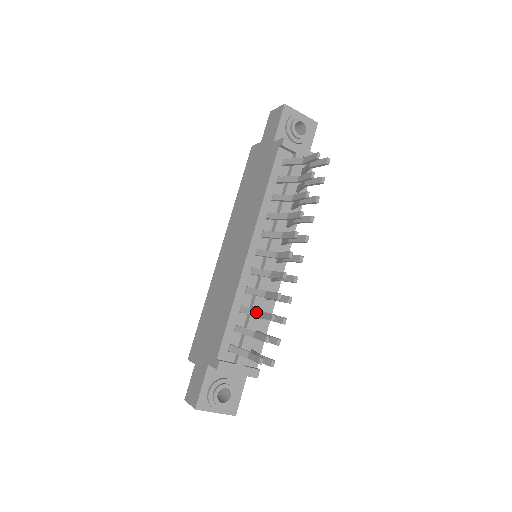
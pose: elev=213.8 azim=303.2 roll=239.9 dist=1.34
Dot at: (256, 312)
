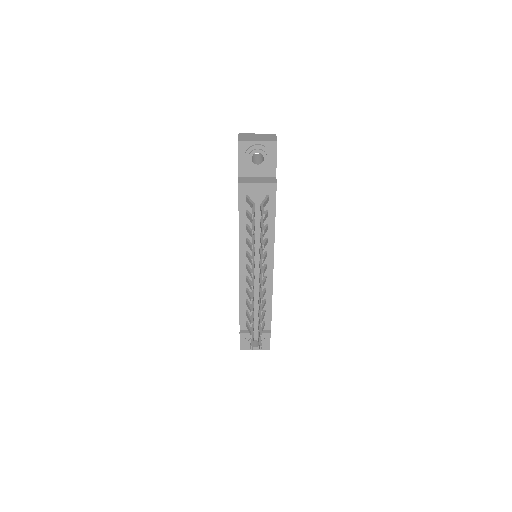
Dot at: (250, 310)
